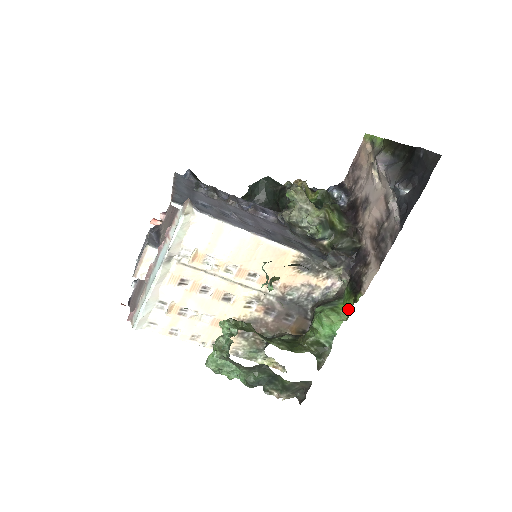
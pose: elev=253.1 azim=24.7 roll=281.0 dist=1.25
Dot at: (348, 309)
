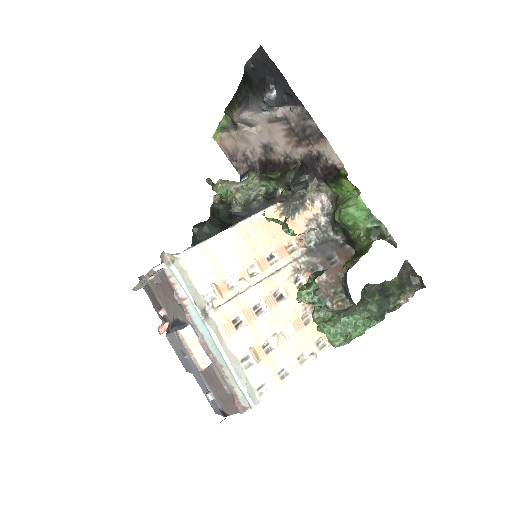
Dot at: (350, 189)
